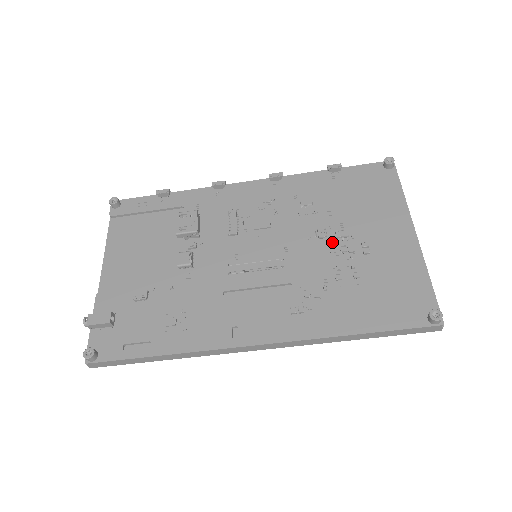
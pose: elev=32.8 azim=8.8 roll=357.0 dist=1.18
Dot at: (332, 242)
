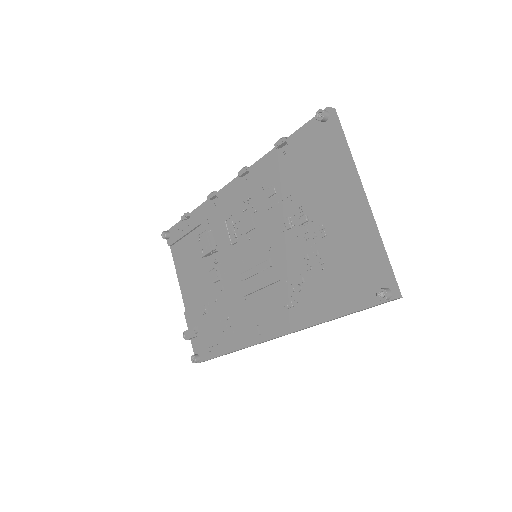
Dot at: (298, 230)
